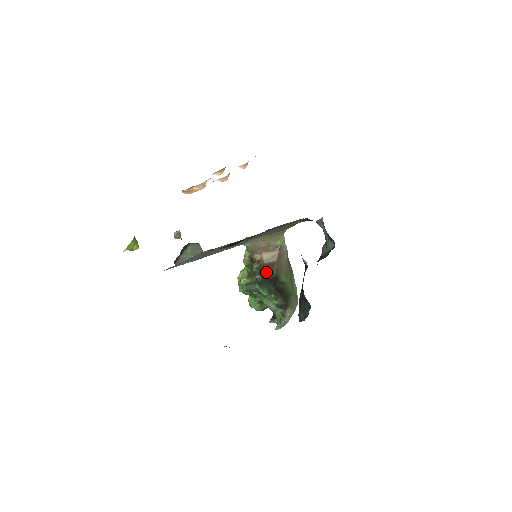
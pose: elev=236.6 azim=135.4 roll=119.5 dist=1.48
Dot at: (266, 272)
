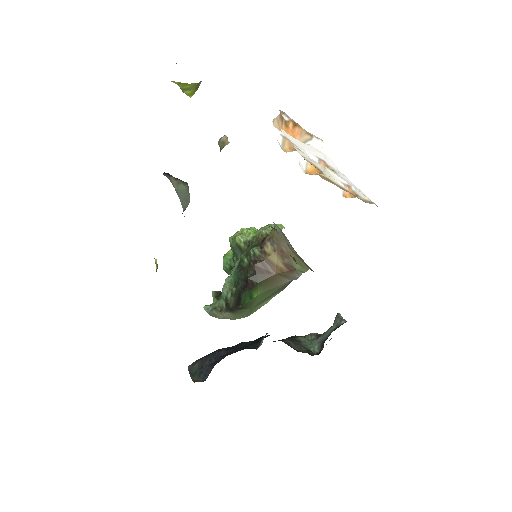
Dot at: (255, 269)
